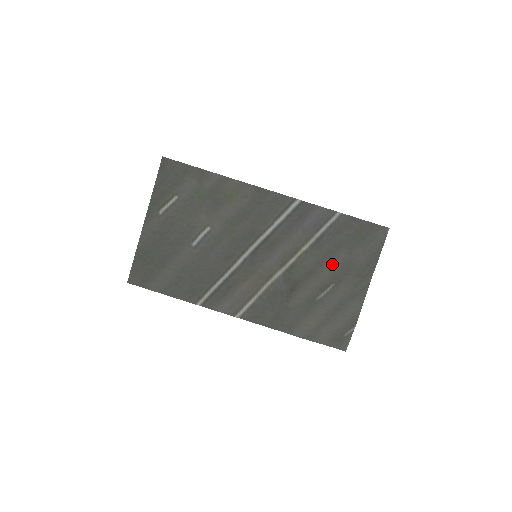
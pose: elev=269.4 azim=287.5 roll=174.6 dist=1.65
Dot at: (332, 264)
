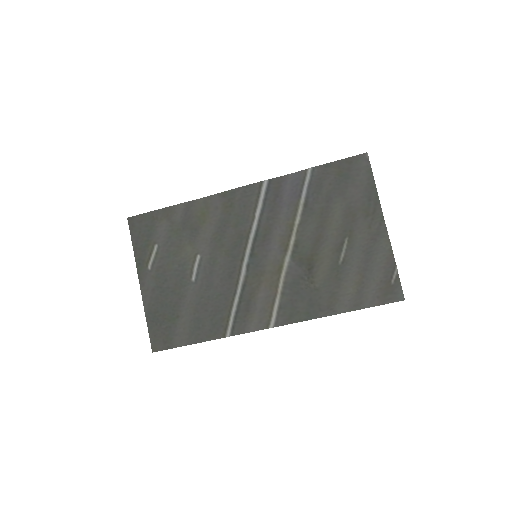
Dot at: (333, 220)
